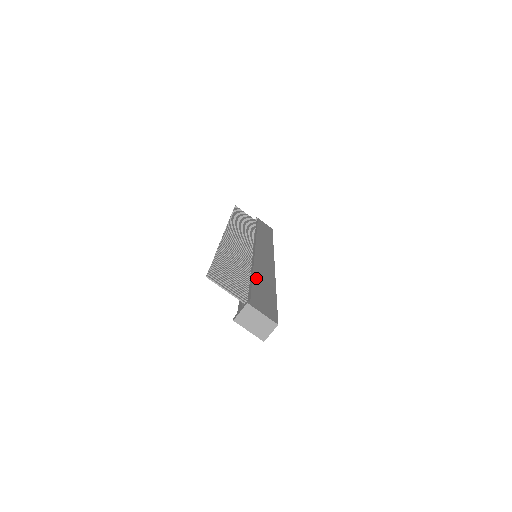
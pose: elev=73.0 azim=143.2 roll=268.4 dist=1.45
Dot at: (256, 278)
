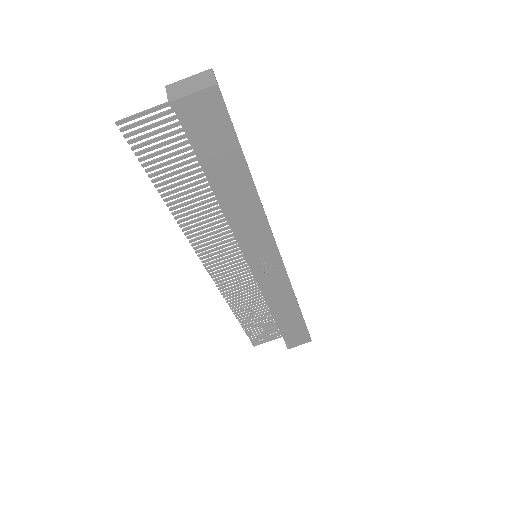
Dot at: occluded
